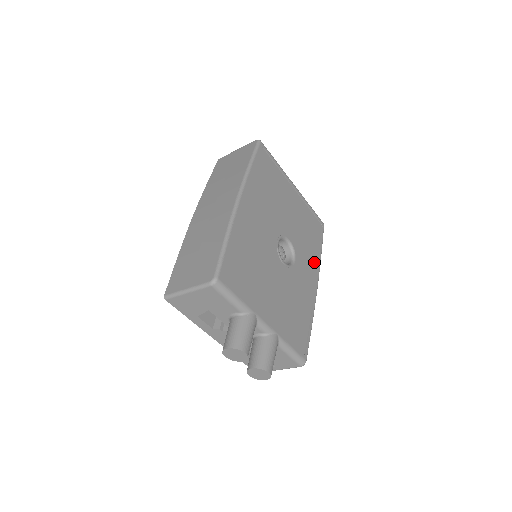
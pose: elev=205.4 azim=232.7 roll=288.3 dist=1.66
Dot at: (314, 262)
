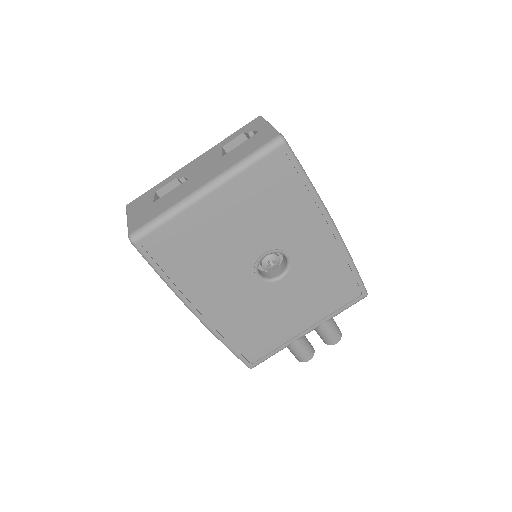
Dot at: (310, 213)
